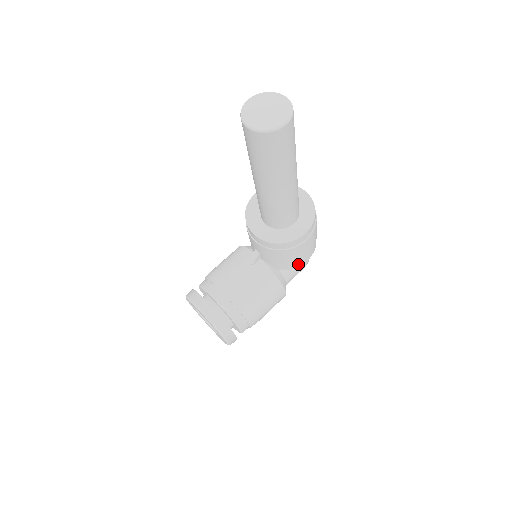
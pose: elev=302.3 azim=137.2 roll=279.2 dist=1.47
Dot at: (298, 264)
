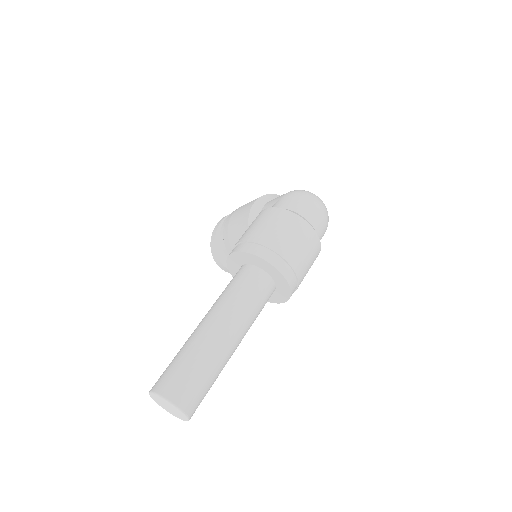
Dot at: occluded
